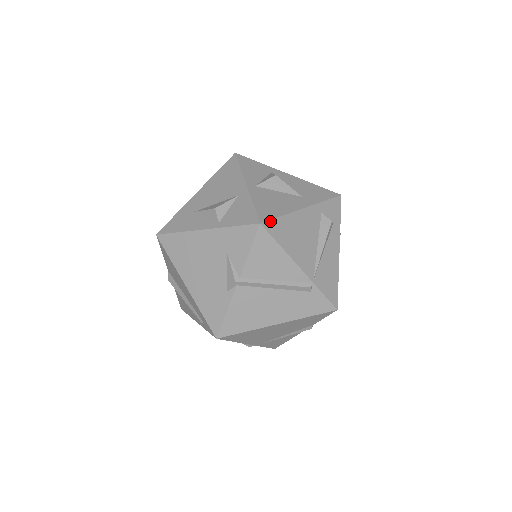
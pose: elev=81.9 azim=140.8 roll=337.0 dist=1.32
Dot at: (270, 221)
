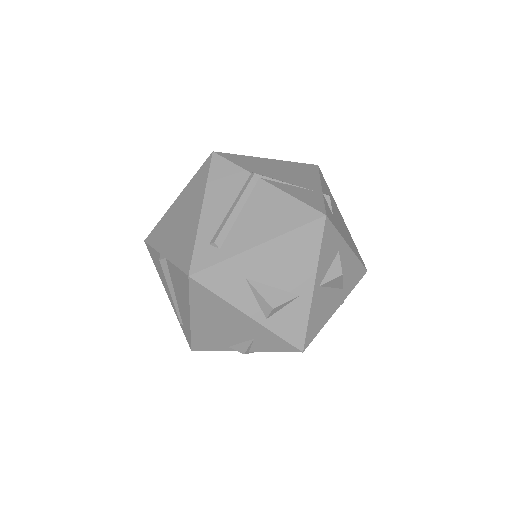
Dot at: occluded
